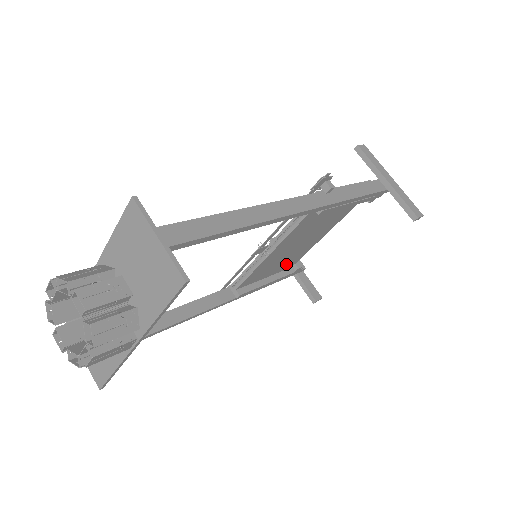
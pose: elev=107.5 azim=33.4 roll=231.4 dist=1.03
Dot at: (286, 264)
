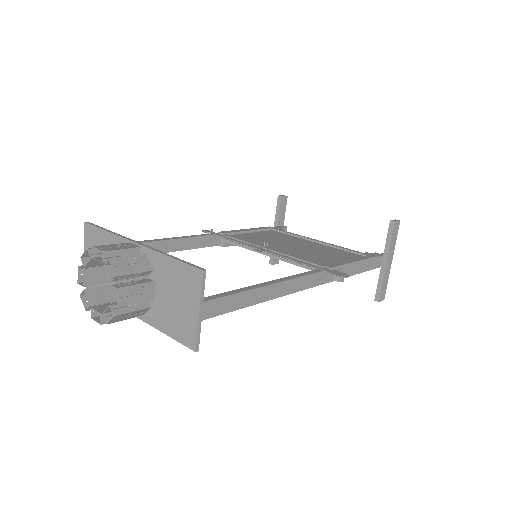
Dot at: occluded
